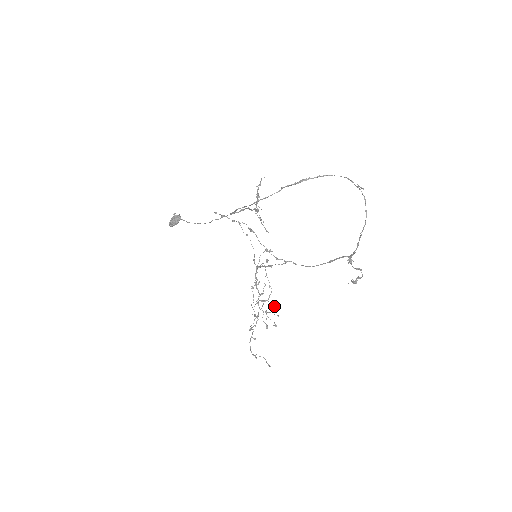
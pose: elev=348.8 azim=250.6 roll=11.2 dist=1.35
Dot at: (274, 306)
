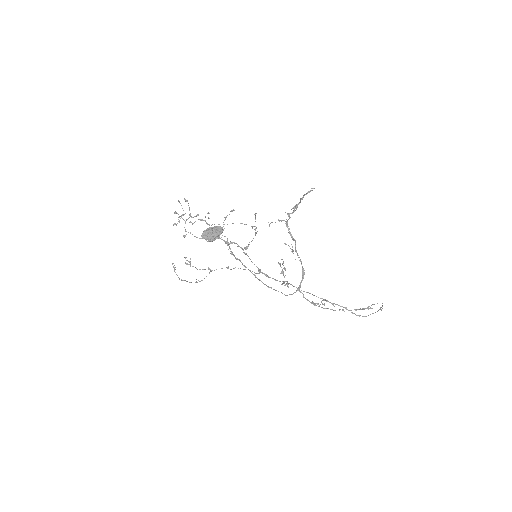
Dot at: (185, 200)
